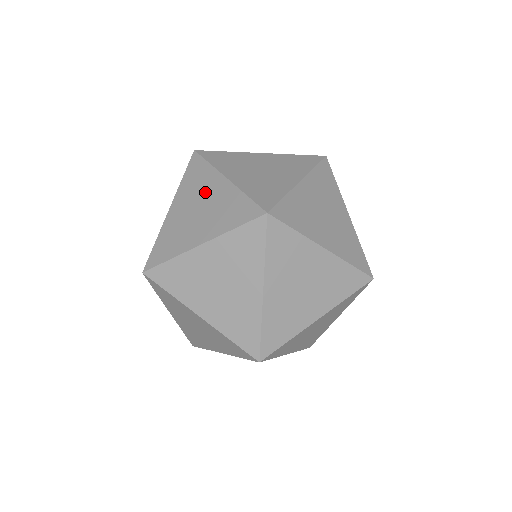
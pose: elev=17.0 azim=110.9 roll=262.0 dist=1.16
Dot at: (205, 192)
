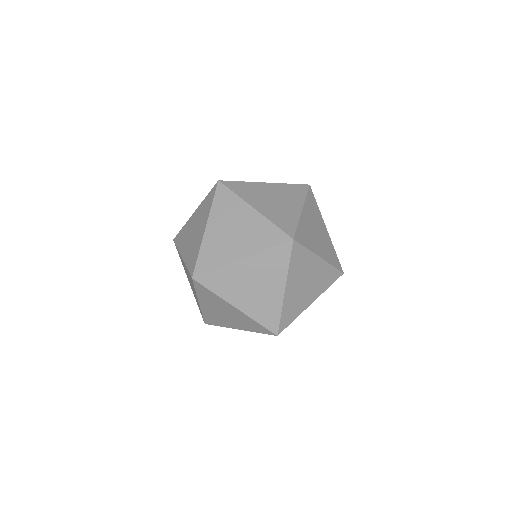
Dot at: (237, 218)
